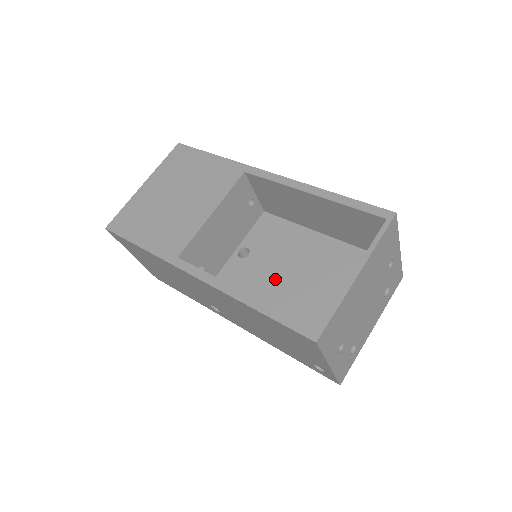
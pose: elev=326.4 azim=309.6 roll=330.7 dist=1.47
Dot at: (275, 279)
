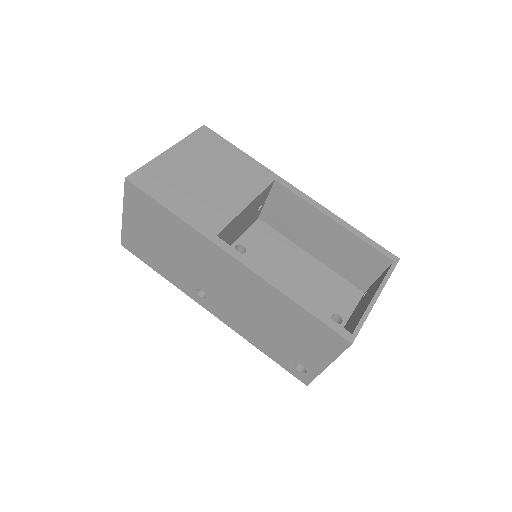
Dot at: occluded
